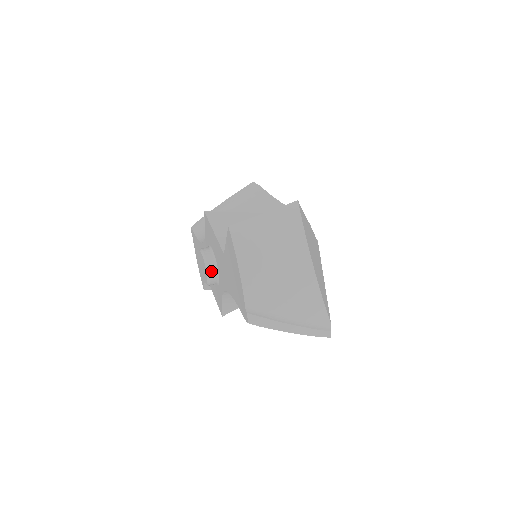
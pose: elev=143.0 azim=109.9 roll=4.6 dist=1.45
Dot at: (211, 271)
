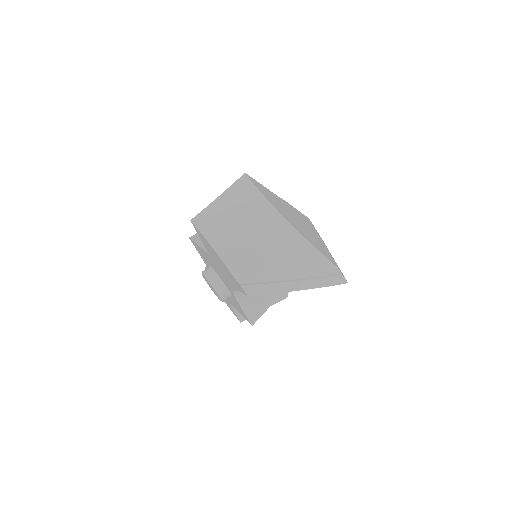
Dot at: (216, 284)
